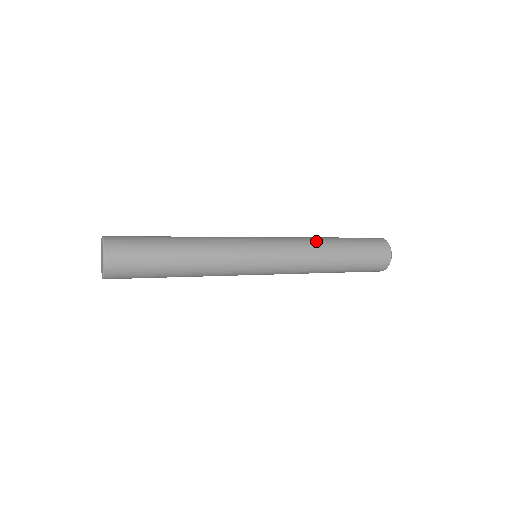
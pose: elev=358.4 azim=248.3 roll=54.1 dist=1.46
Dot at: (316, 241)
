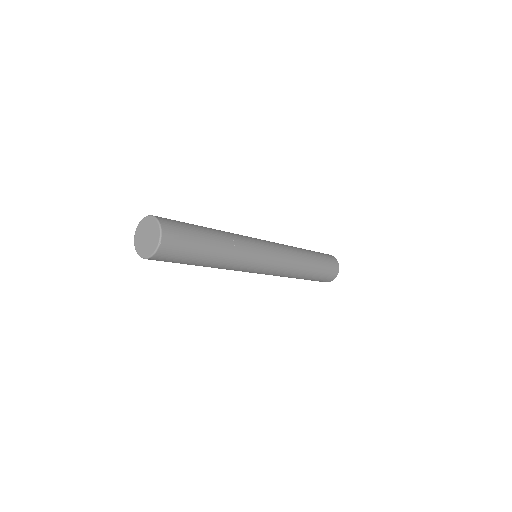
Dot at: occluded
